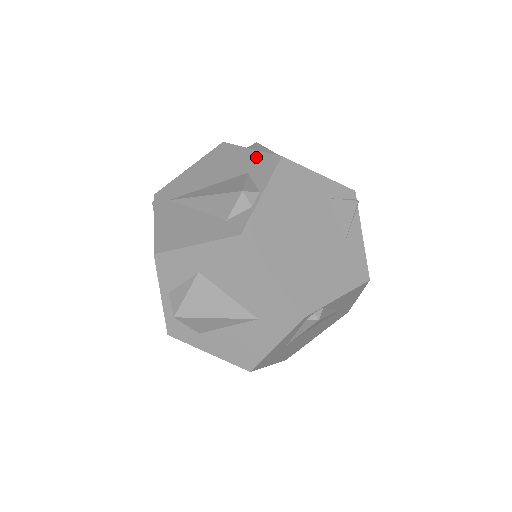
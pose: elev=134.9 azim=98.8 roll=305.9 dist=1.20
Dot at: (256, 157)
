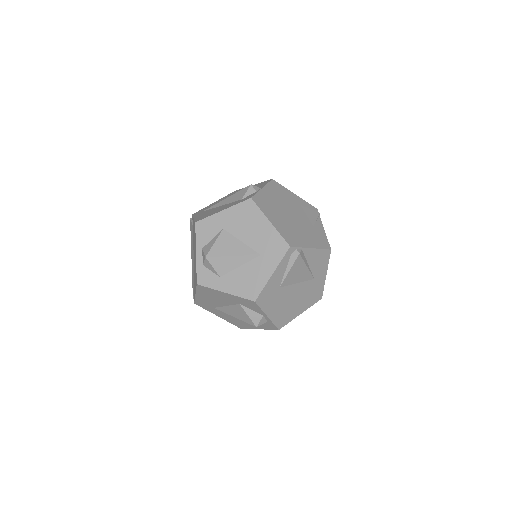
Dot at: (257, 184)
